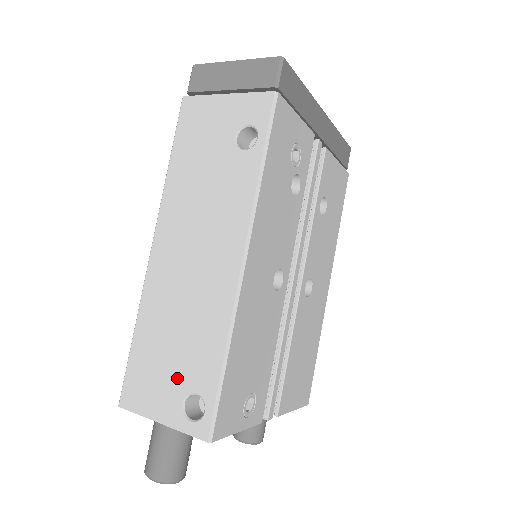
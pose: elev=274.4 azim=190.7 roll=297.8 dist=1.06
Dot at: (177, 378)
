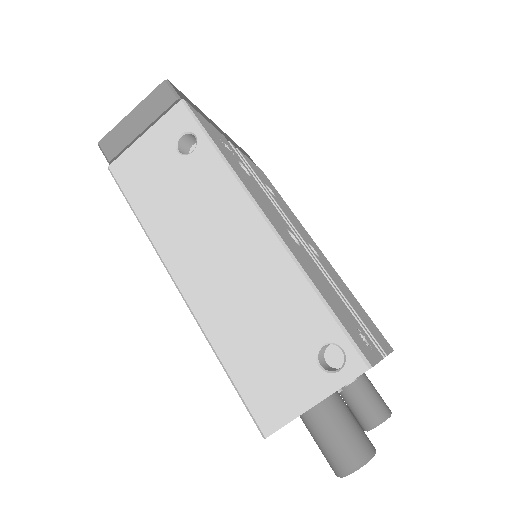
Dot at: (294, 353)
